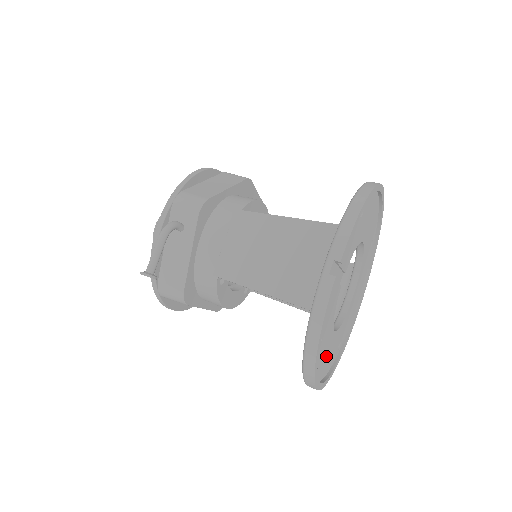
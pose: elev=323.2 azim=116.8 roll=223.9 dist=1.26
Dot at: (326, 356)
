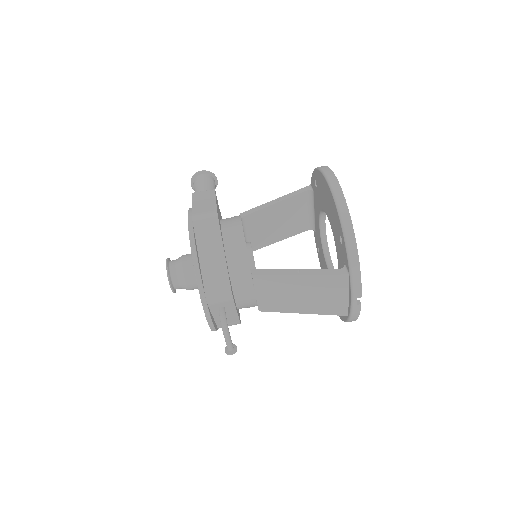
Dot at: occluded
